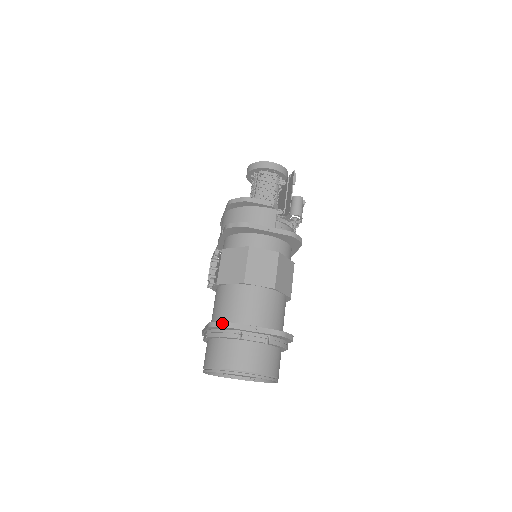
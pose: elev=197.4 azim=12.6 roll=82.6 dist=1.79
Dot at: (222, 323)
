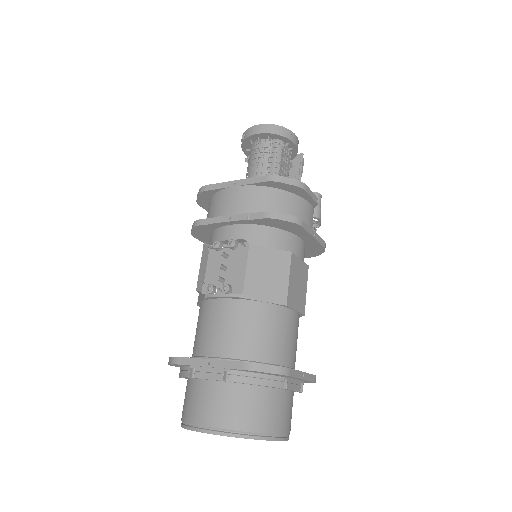
Dot at: (277, 368)
